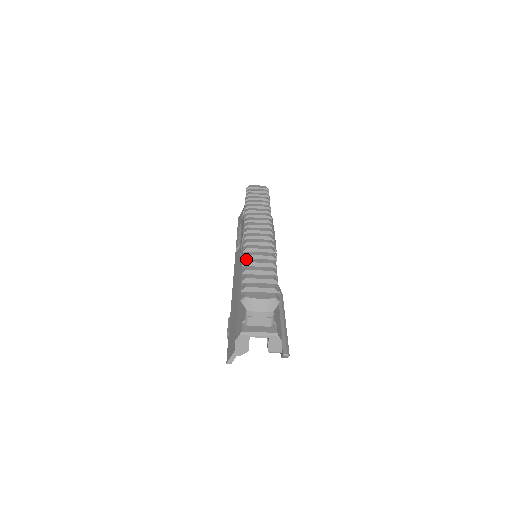
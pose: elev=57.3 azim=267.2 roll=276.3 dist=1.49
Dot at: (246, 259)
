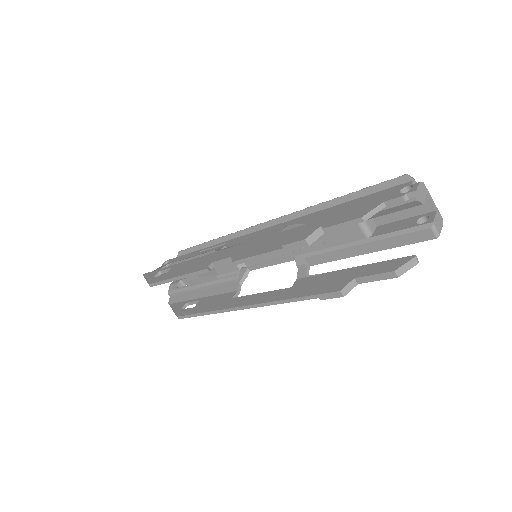
Dot at: occluded
